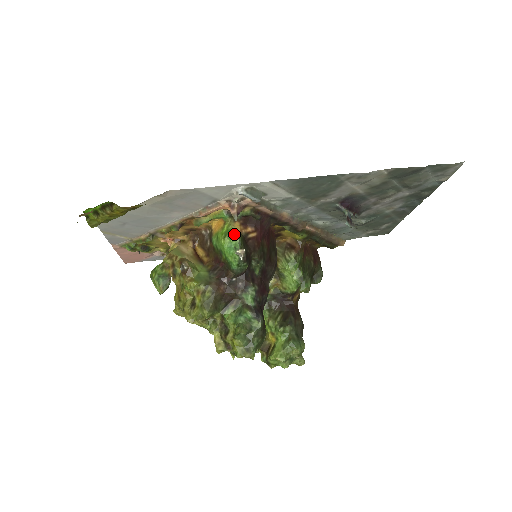
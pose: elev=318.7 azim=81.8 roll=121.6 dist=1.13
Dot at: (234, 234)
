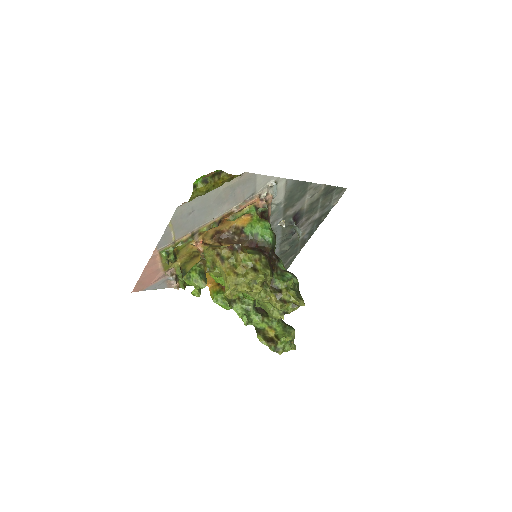
Dot at: (264, 220)
